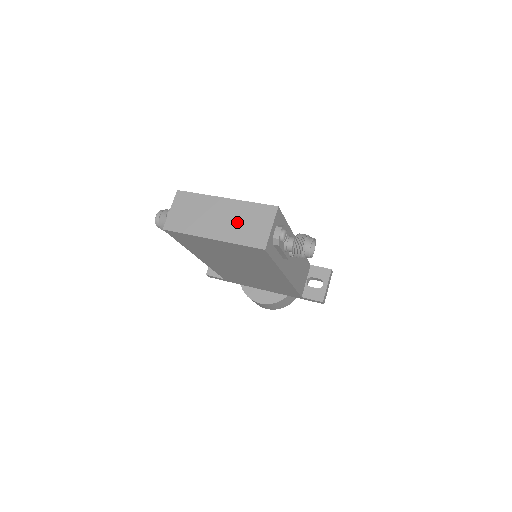
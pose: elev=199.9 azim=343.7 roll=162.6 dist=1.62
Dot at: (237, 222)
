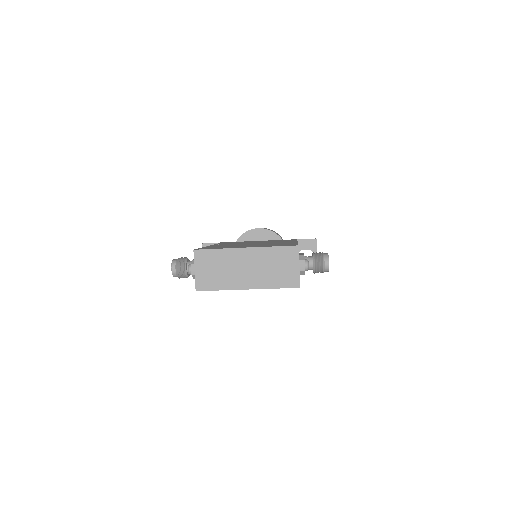
Dot at: (266, 268)
